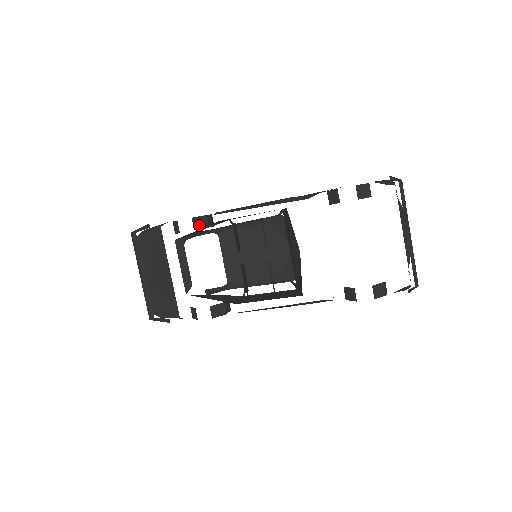
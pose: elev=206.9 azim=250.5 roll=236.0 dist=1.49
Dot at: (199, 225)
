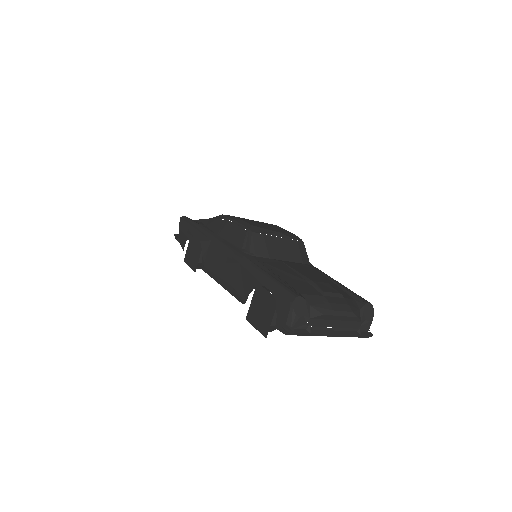
Dot at: (201, 267)
